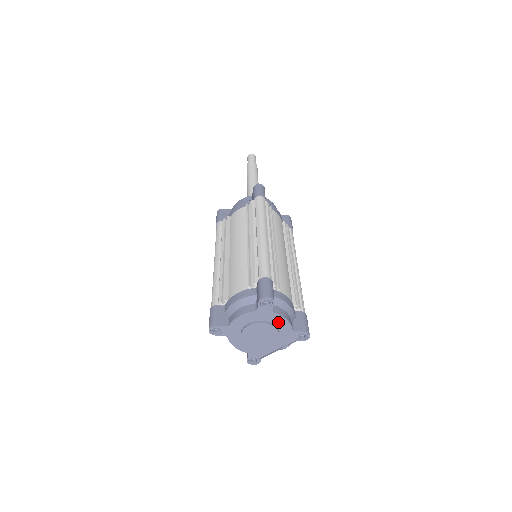
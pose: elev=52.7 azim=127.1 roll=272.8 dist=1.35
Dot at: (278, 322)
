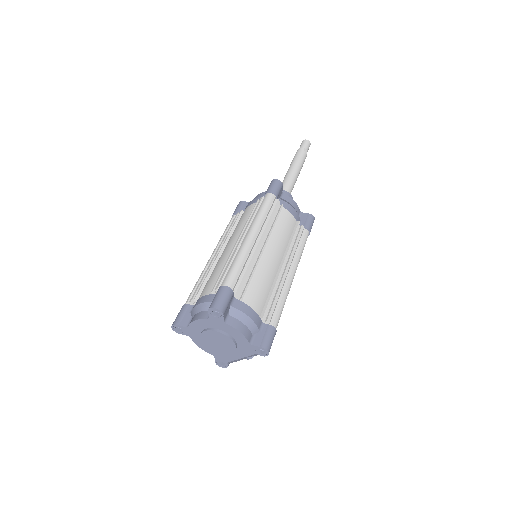
Dot at: (233, 333)
